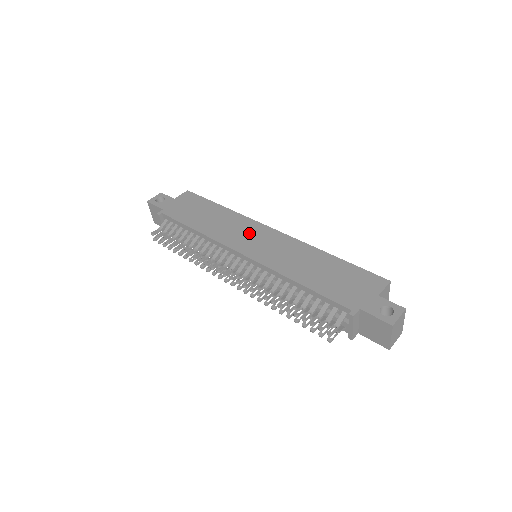
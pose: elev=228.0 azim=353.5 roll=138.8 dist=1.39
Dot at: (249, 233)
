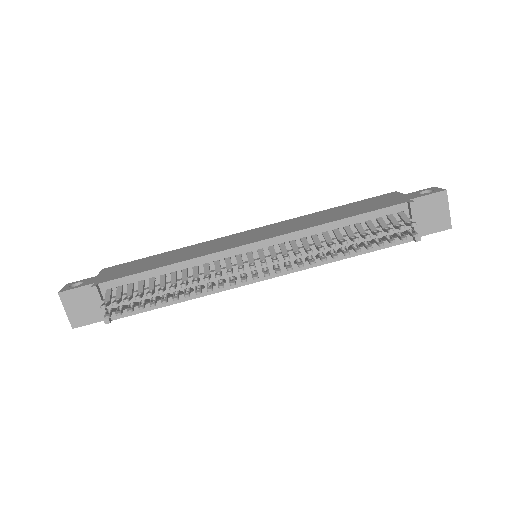
Dot at: (232, 239)
